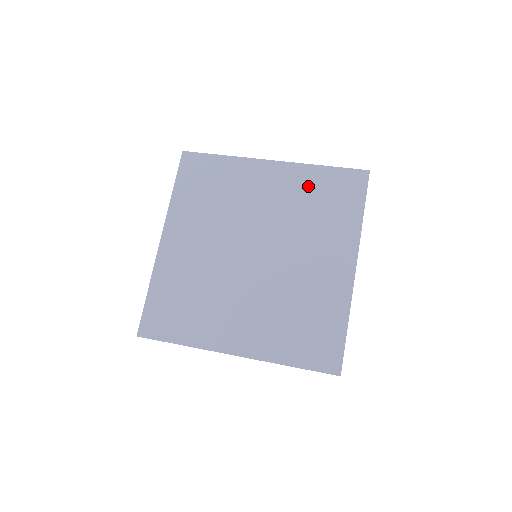
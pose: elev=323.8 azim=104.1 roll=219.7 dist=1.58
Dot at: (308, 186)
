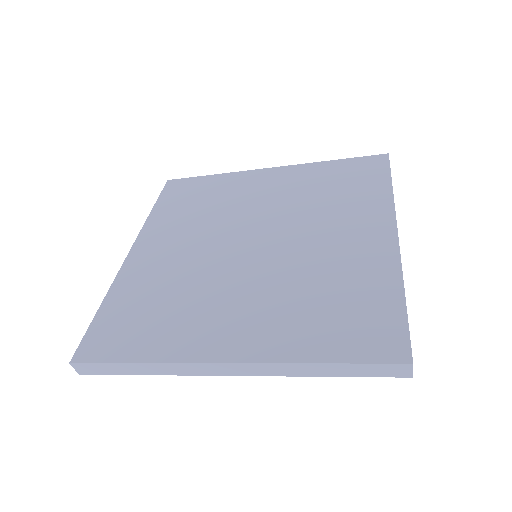
Dot at: (316, 177)
